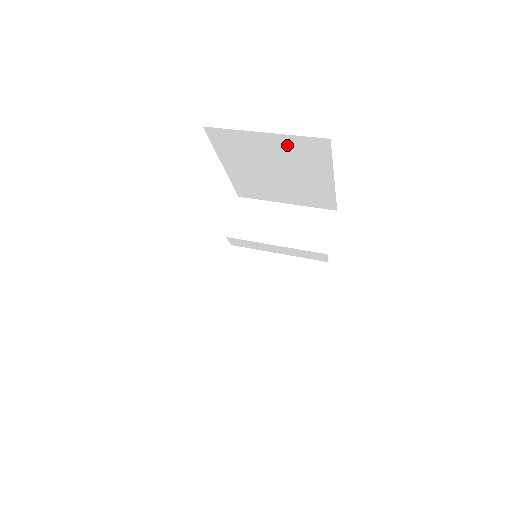
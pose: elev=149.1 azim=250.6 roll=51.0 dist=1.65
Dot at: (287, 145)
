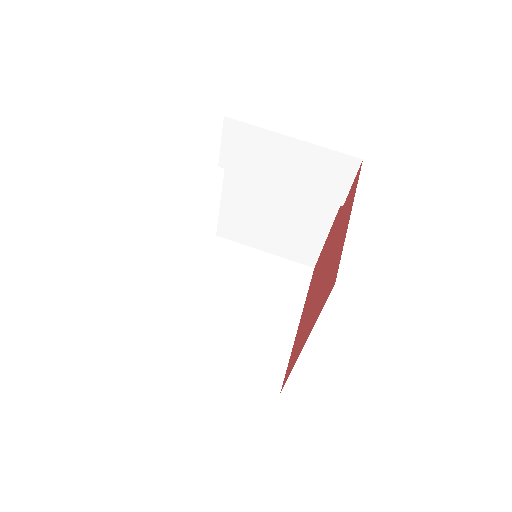
Dot at: occluded
